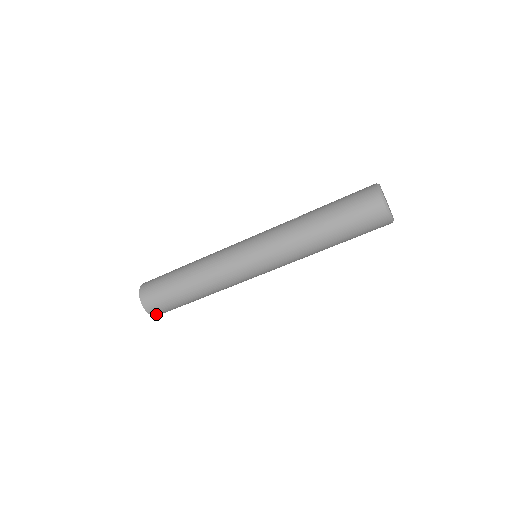
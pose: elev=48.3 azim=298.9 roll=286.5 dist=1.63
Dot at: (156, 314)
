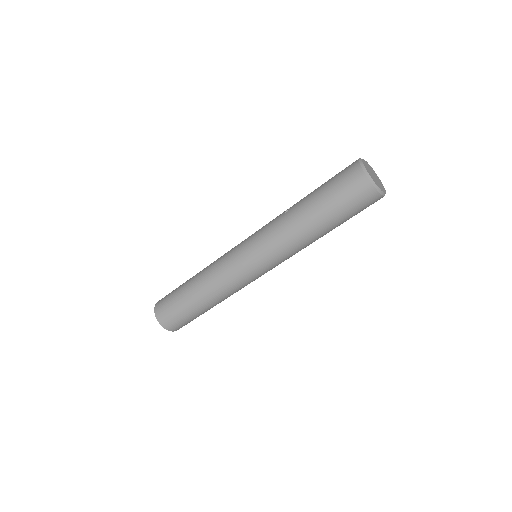
Dot at: (177, 329)
